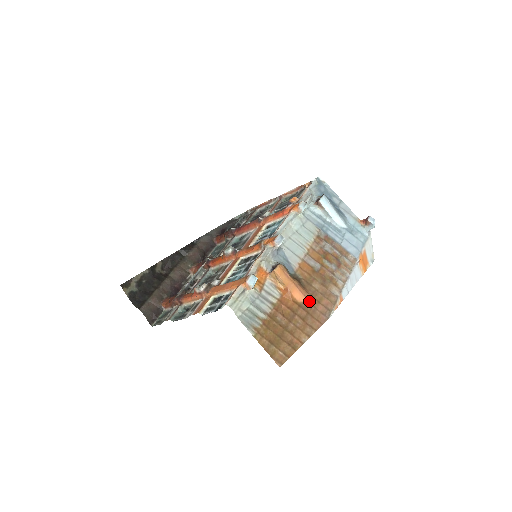
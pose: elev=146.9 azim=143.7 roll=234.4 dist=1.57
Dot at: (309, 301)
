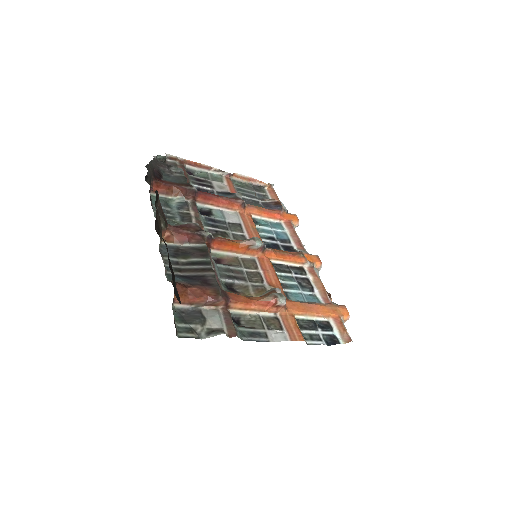
Dot at: occluded
